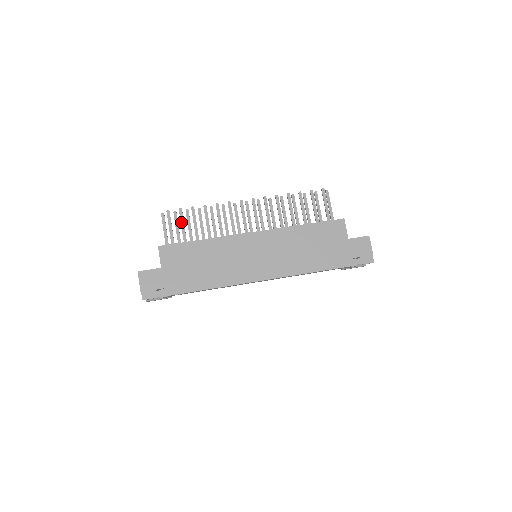
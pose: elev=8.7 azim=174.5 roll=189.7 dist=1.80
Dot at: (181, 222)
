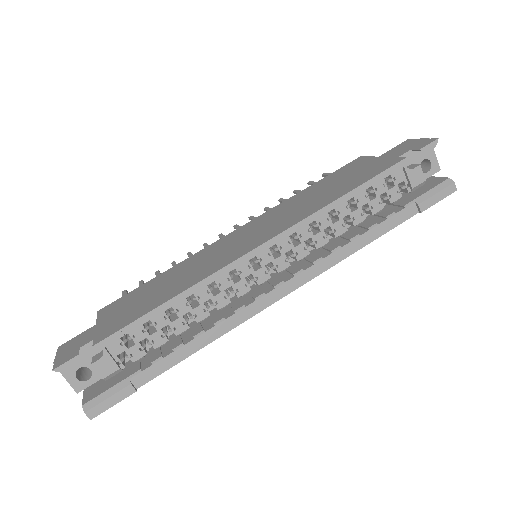
Dot at: occluded
